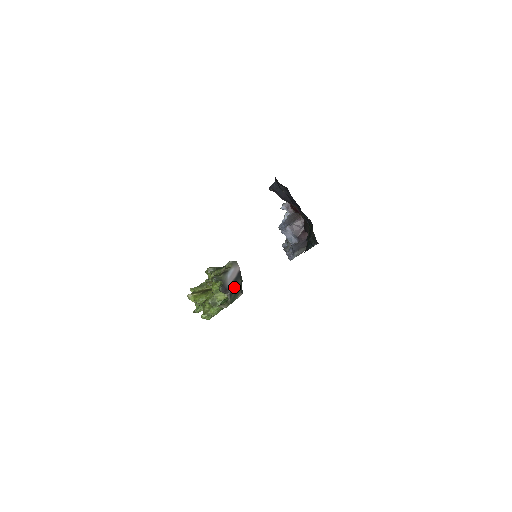
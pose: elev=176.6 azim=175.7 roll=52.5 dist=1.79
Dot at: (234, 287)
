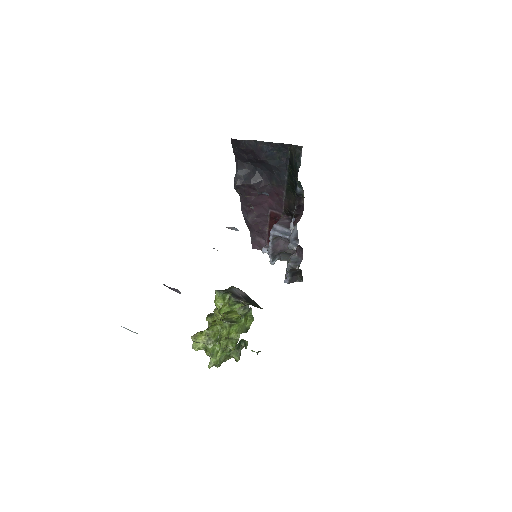
Dot at: (248, 300)
